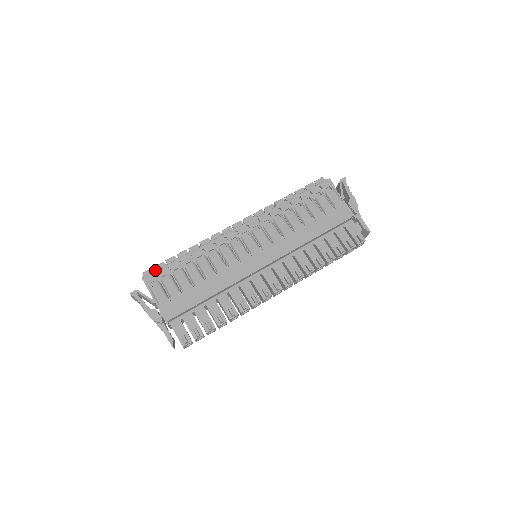
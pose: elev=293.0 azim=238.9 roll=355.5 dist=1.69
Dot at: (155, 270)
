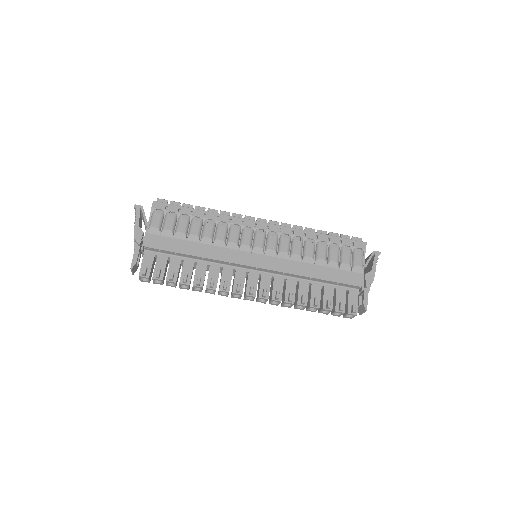
Dot at: occluded
